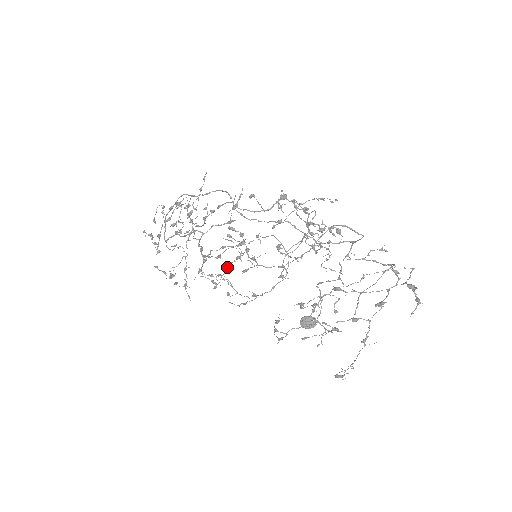
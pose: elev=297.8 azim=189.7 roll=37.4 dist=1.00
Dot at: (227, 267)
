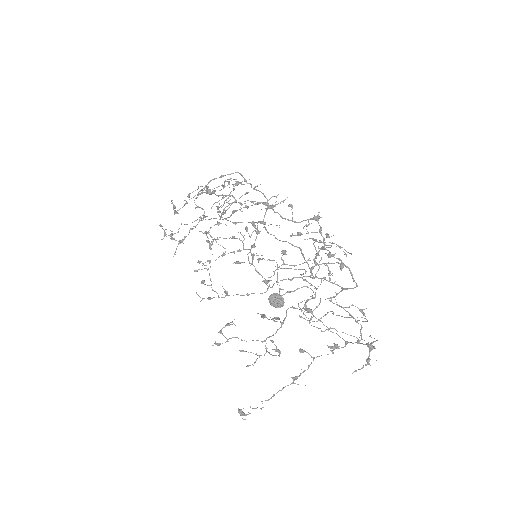
Dot at: (223, 255)
